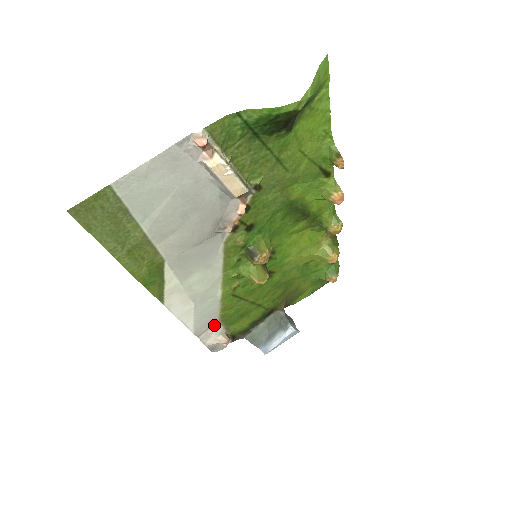
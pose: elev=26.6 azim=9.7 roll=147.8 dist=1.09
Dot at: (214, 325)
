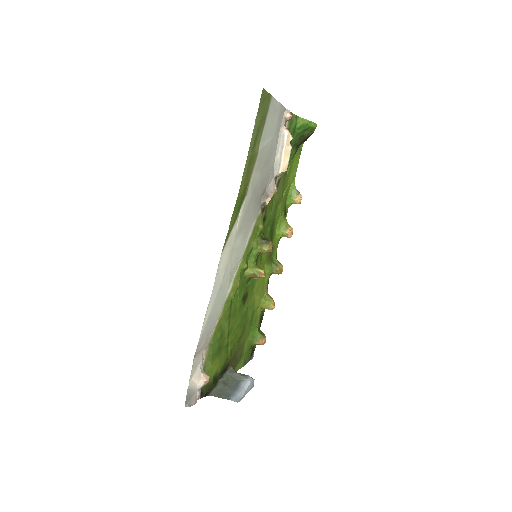
Dot at: (203, 349)
